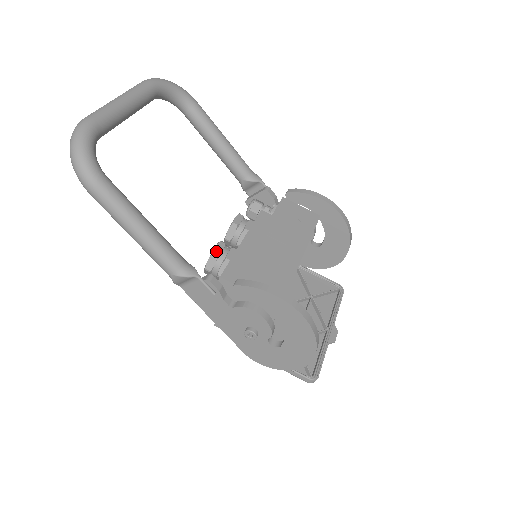
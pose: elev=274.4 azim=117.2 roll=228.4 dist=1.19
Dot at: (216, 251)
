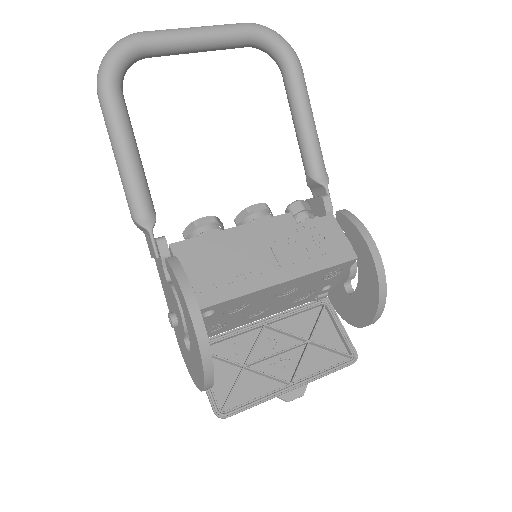
Dot at: (198, 221)
